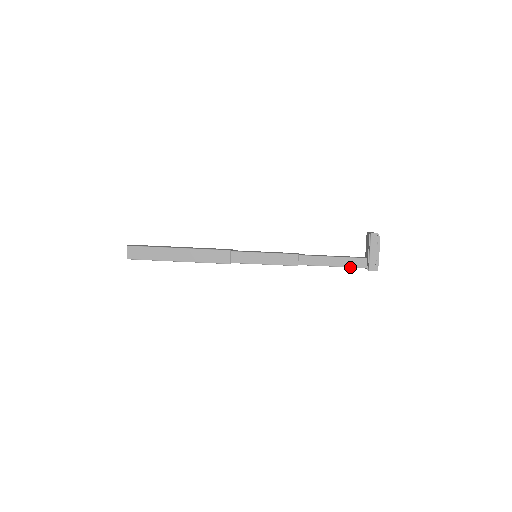
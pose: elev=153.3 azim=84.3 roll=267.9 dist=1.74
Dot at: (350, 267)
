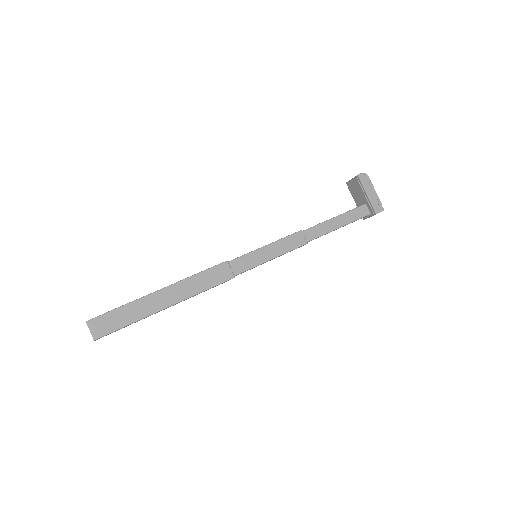
Dot at: (356, 220)
